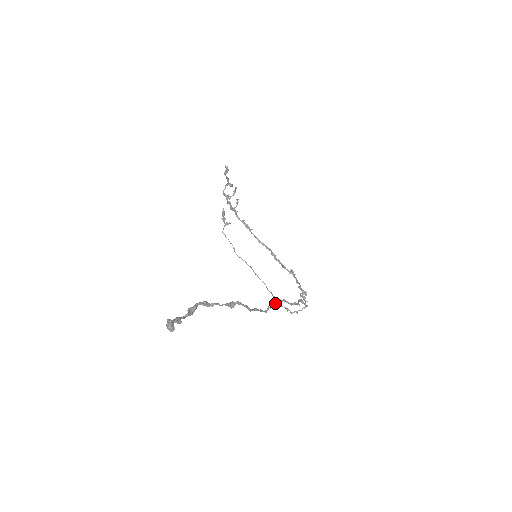
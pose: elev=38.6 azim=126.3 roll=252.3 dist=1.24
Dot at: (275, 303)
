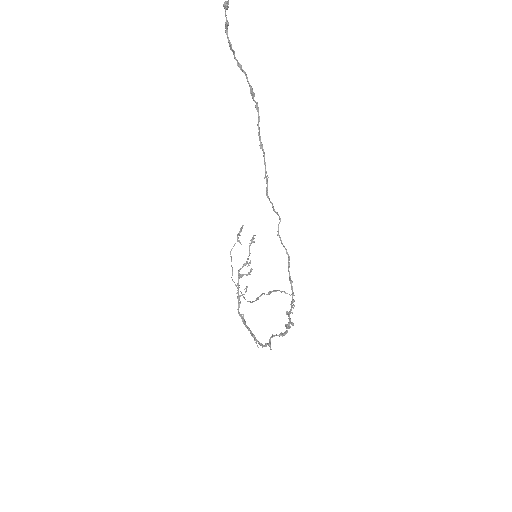
Dot at: (272, 203)
